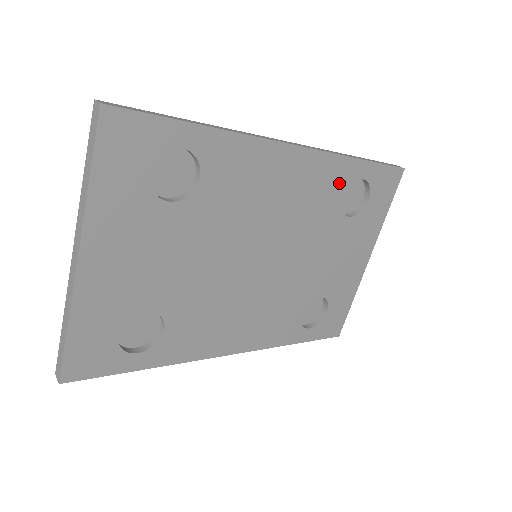
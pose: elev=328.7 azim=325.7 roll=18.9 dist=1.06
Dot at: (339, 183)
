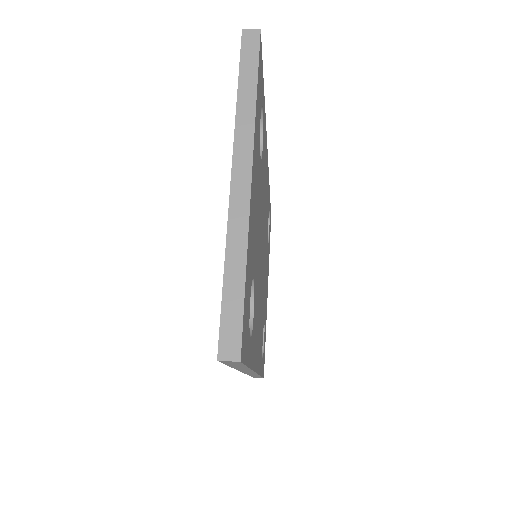
Dot at: (268, 207)
